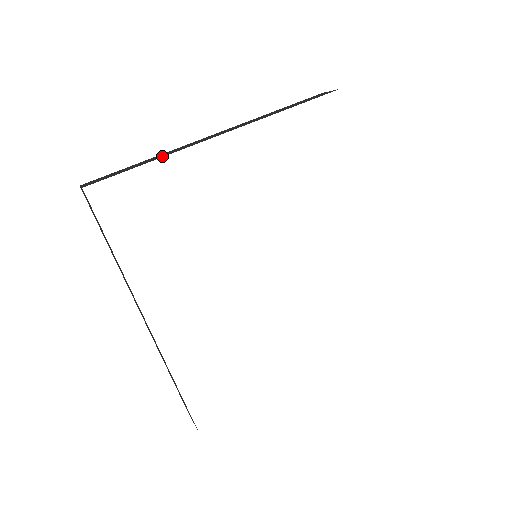
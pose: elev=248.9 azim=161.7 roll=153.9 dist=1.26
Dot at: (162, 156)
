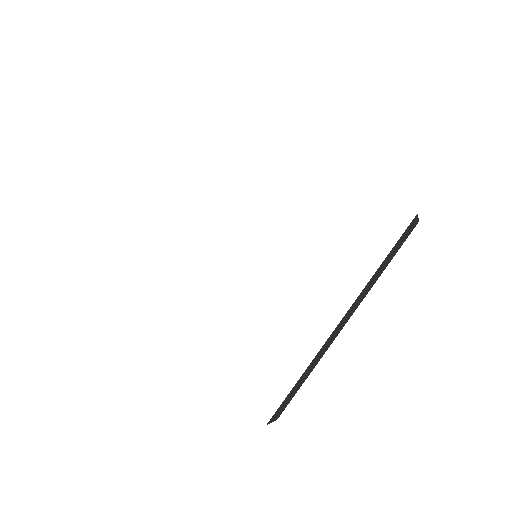
Dot at: occluded
